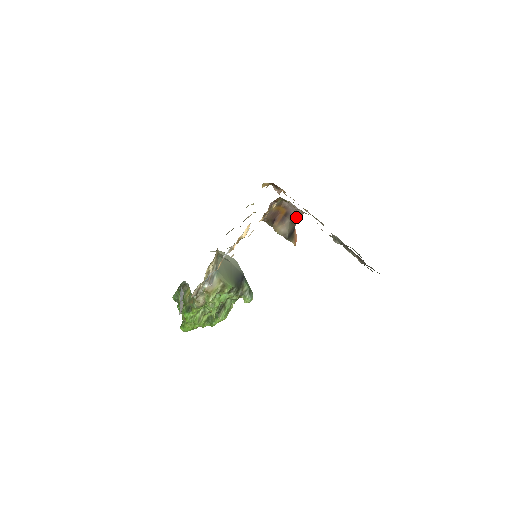
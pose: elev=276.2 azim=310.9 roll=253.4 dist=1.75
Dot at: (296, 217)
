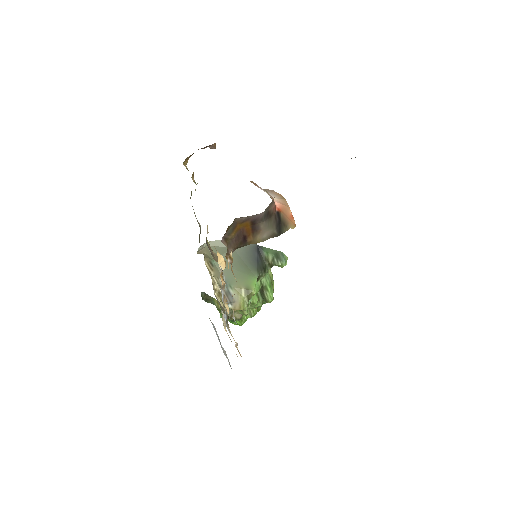
Dot at: (269, 209)
